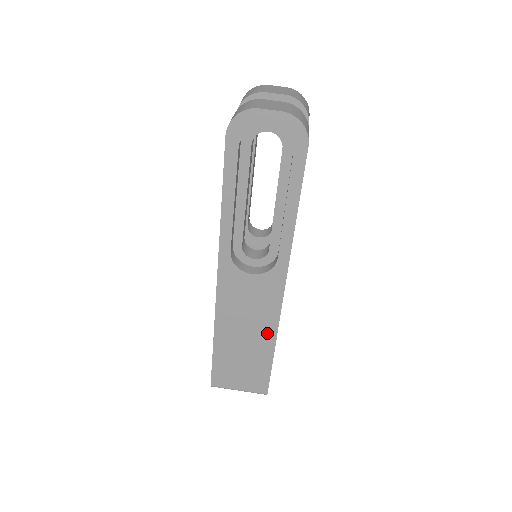
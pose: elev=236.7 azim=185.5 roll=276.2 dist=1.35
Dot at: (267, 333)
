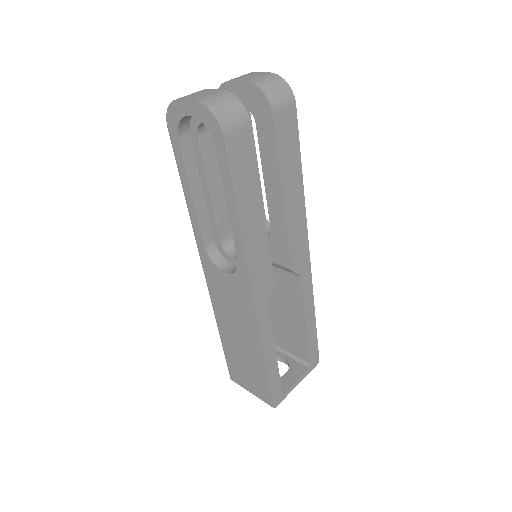
Dot at: (254, 339)
